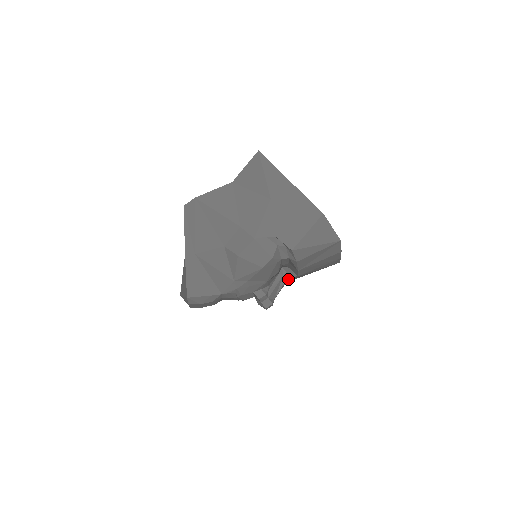
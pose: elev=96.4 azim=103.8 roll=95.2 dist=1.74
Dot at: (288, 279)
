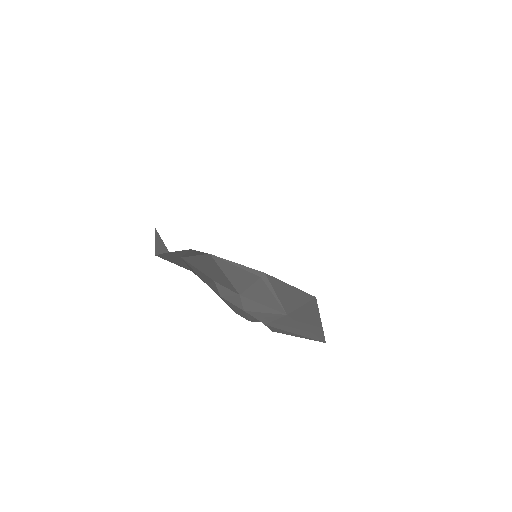
Dot at: occluded
